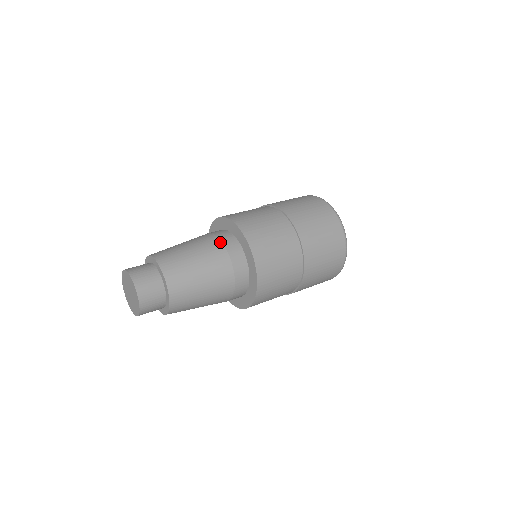
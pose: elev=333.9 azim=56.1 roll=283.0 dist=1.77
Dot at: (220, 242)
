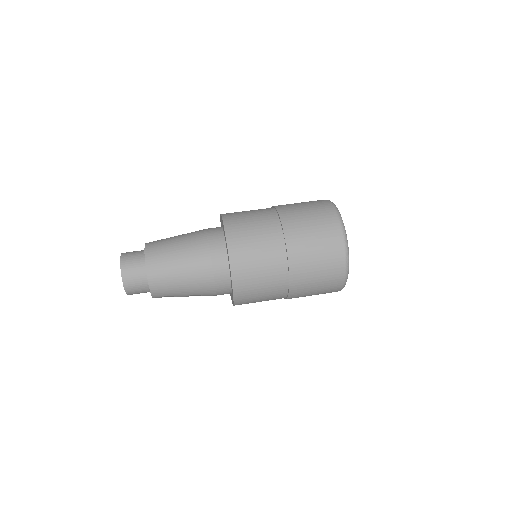
Dot at: (205, 229)
